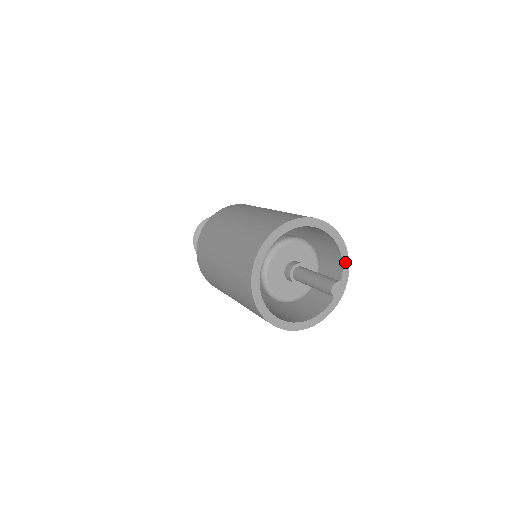
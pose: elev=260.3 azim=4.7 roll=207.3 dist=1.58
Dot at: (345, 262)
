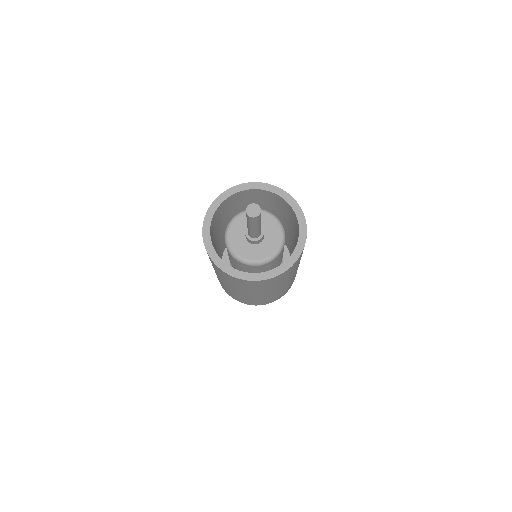
Dot at: (298, 211)
